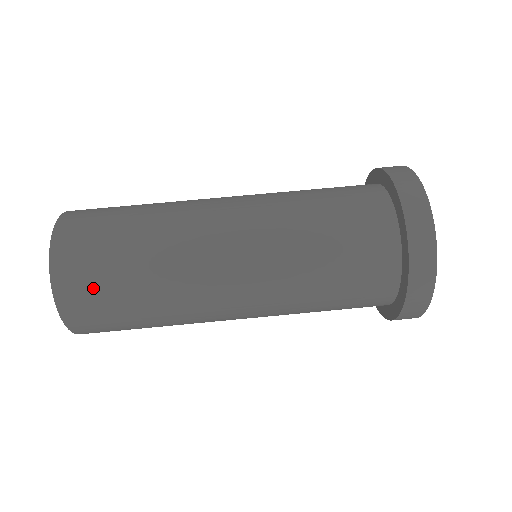
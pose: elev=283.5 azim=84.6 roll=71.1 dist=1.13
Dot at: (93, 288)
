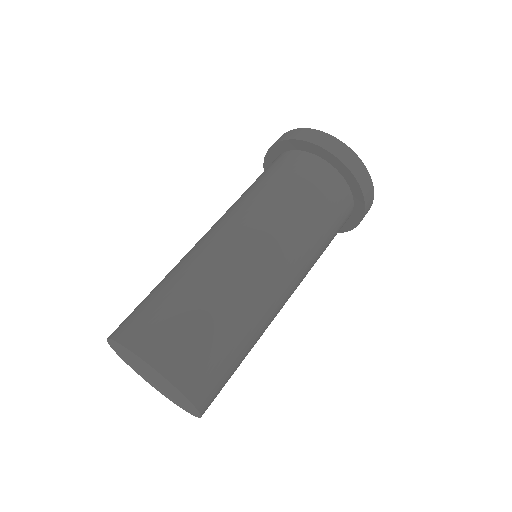
Dot at: (166, 328)
